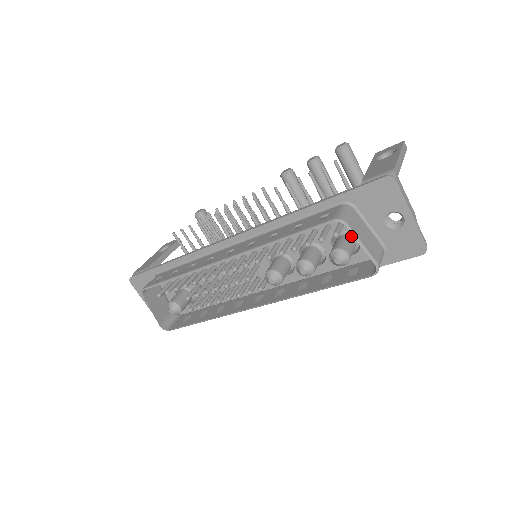
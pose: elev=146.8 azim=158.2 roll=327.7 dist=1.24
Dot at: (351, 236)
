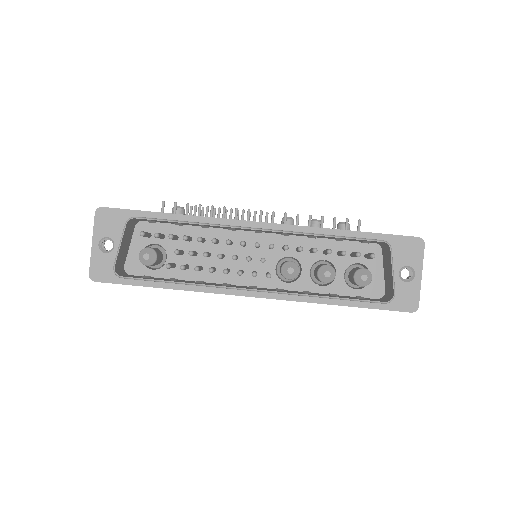
Dot at: occluded
